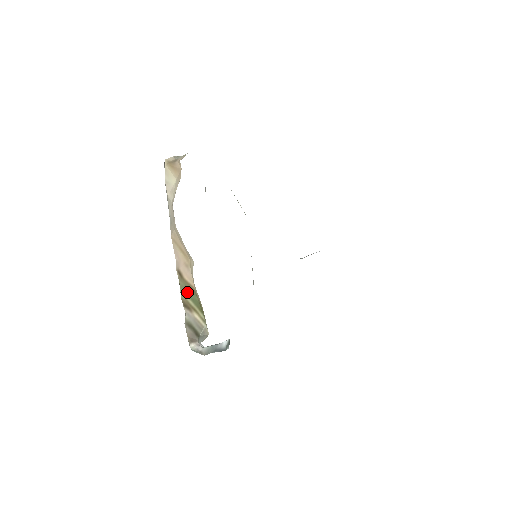
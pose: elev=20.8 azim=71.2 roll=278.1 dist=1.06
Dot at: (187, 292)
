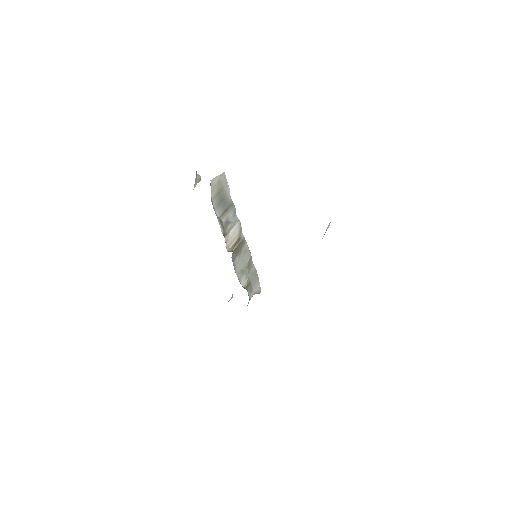
Dot at: occluded
